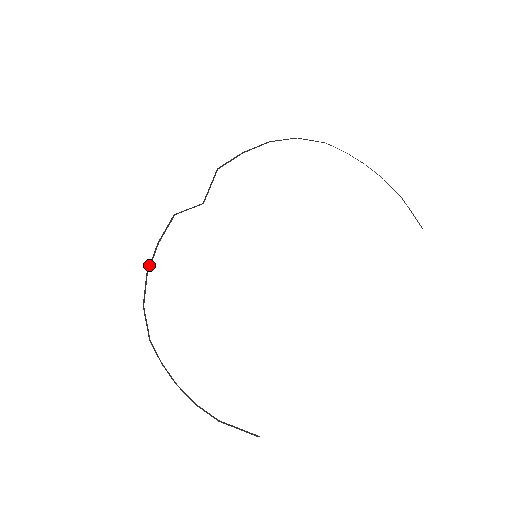
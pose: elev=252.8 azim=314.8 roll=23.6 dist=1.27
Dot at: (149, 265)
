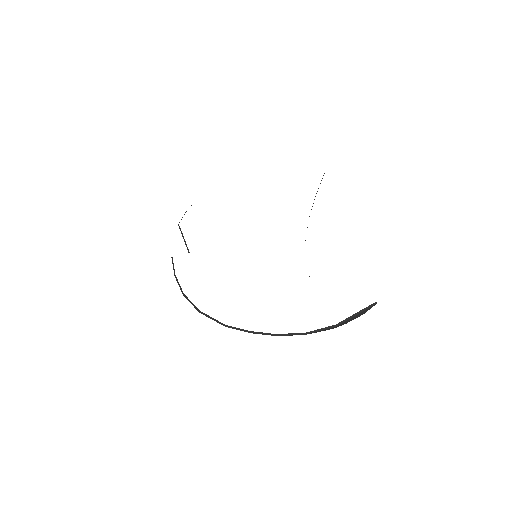
Dot at: occluded
